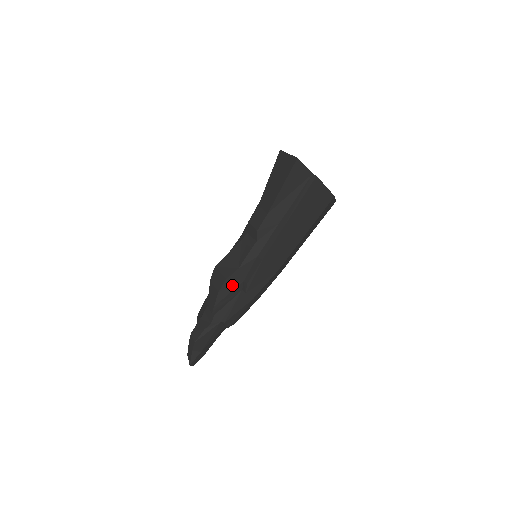
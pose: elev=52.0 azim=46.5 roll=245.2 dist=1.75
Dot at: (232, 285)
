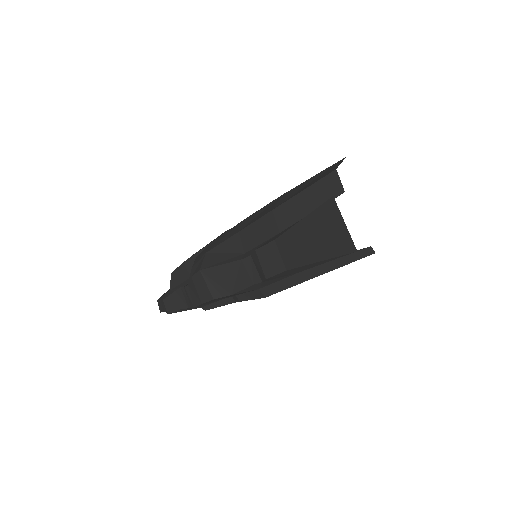
Dot at: (220, 299)
